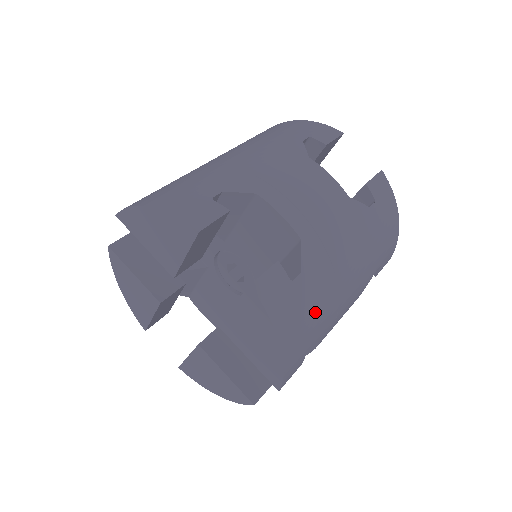
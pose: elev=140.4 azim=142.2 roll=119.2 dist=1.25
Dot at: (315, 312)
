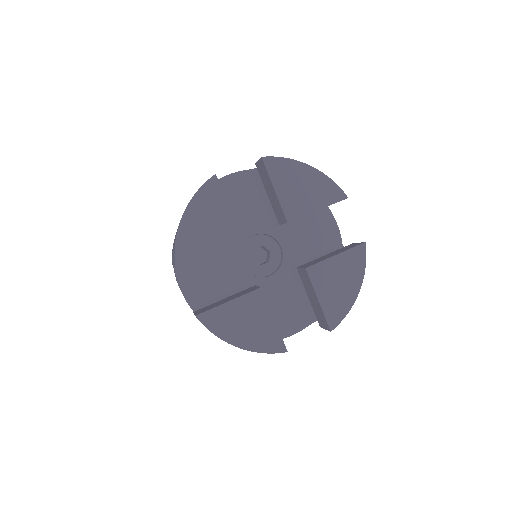
Dot at: occluded
